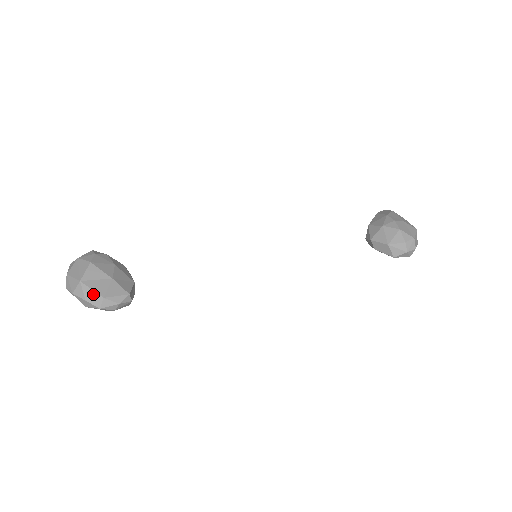
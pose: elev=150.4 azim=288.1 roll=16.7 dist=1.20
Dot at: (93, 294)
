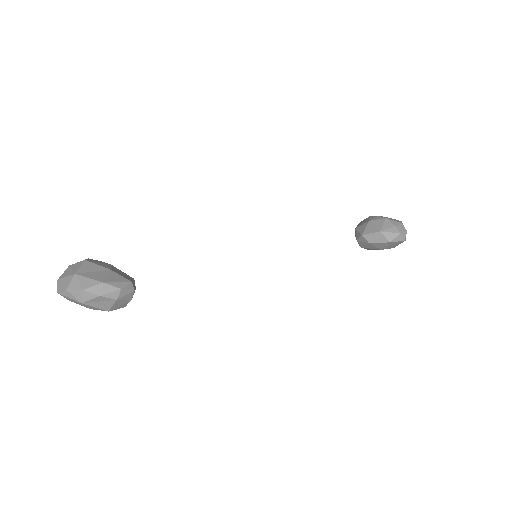
Dot at: (91, 282)
